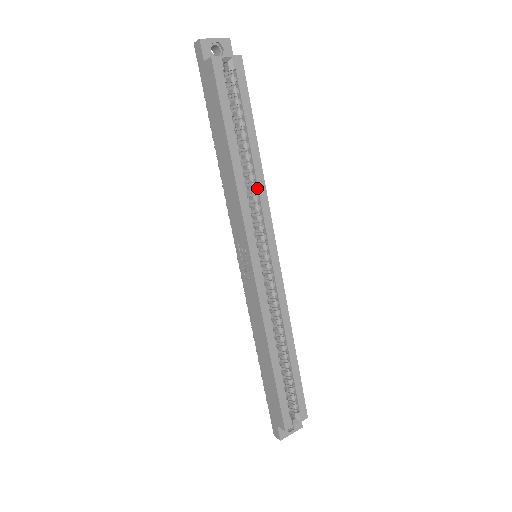
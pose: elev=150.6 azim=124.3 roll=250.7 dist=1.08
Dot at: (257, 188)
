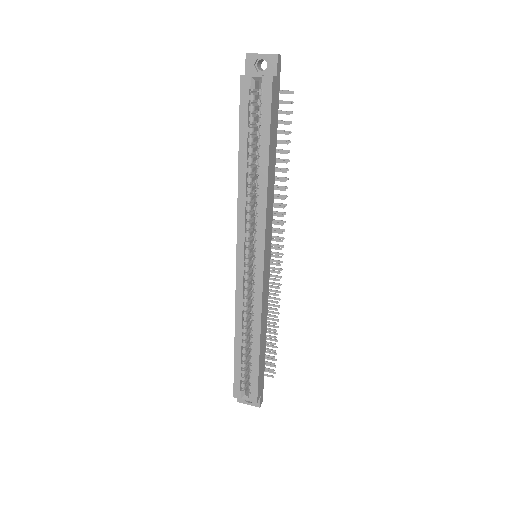
Dot at: (258, 201)
